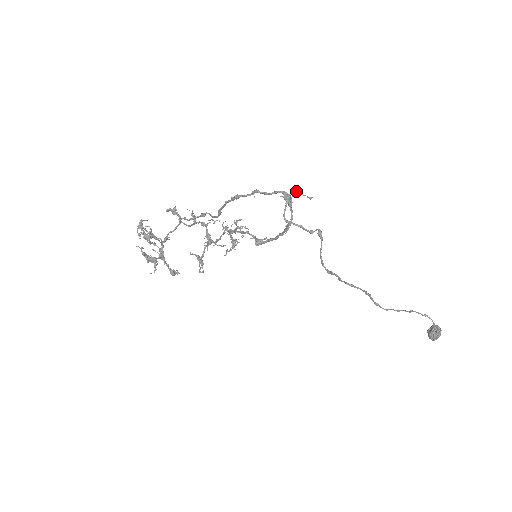
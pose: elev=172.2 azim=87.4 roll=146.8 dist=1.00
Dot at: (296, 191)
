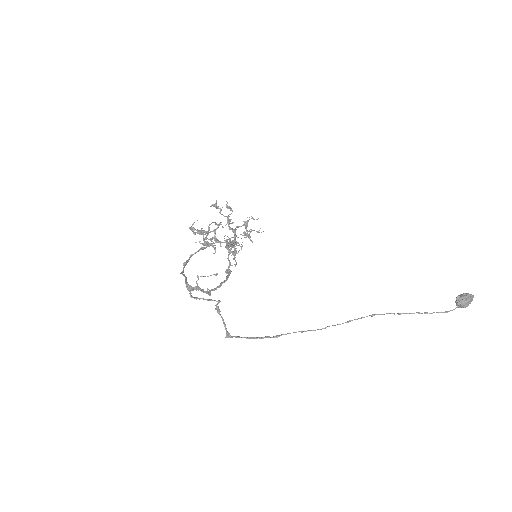
Dot at: occluded
